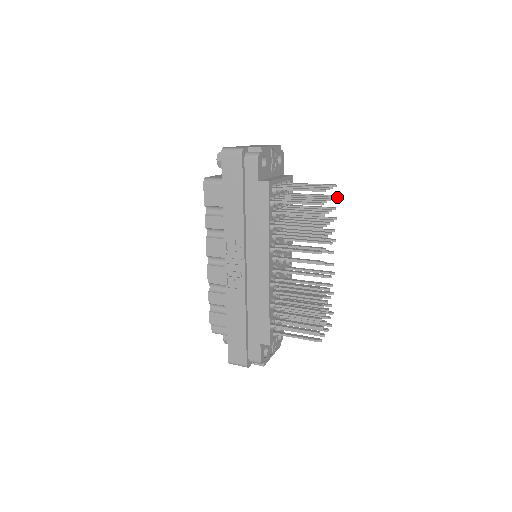
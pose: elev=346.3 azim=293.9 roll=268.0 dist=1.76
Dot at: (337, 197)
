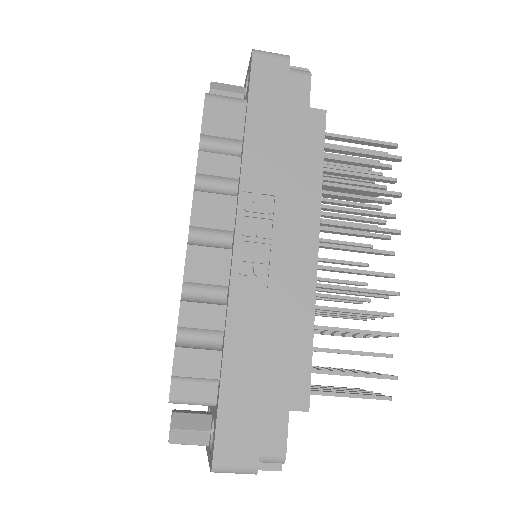
Dot at: occluded
